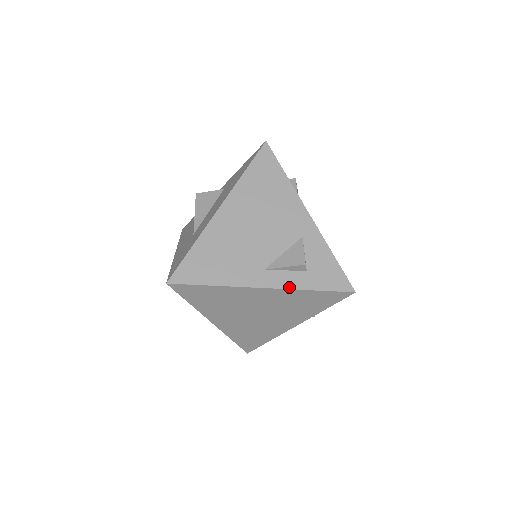
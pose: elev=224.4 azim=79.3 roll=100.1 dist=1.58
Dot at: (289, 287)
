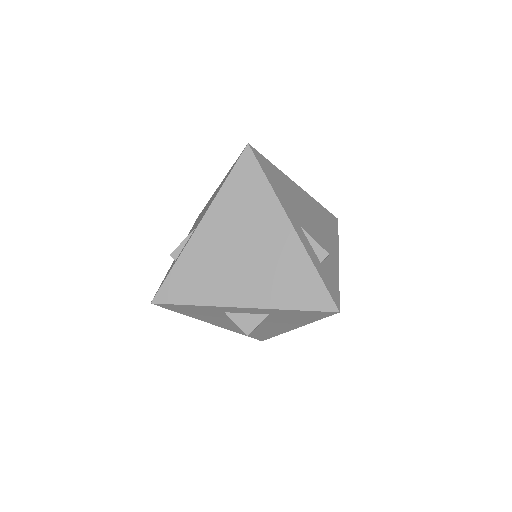
Dot at: (306, 249)
